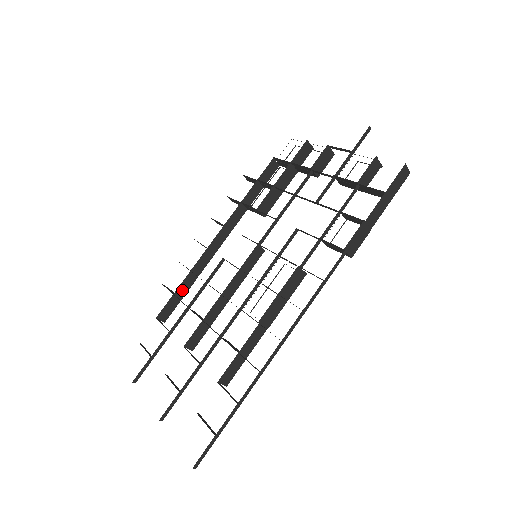
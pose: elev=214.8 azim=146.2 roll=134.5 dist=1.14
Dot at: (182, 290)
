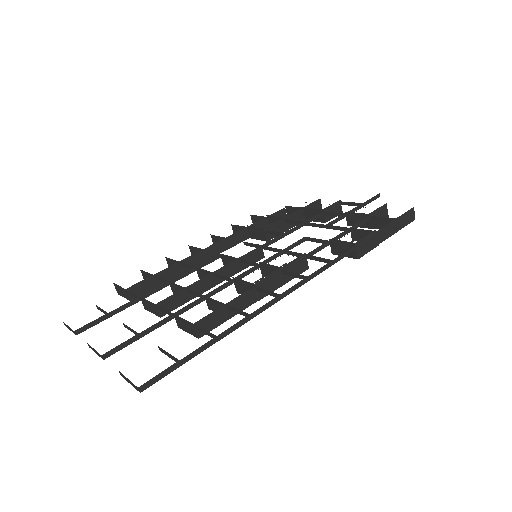
Dot at: (163, 276)
